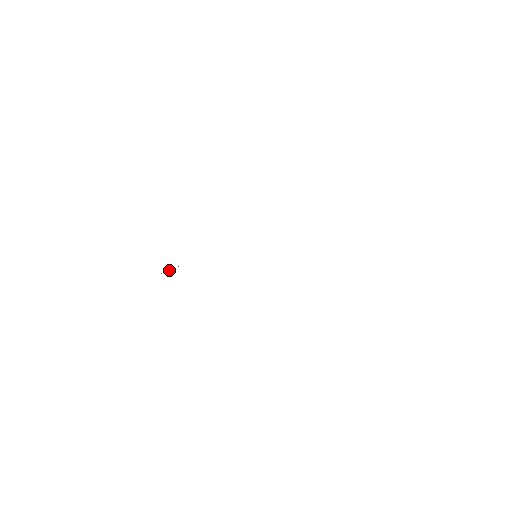
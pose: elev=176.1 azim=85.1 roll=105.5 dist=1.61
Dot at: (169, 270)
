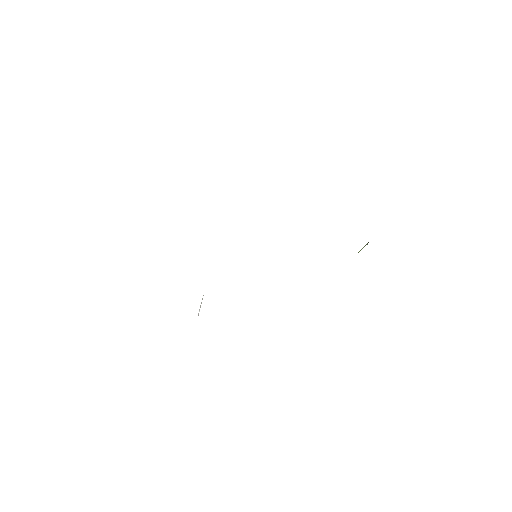
Dot at: occluded
